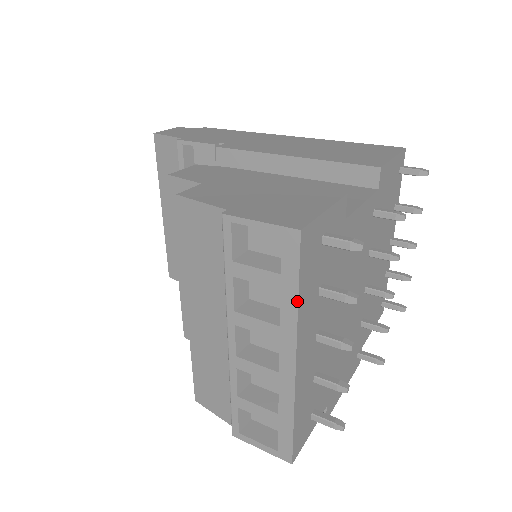
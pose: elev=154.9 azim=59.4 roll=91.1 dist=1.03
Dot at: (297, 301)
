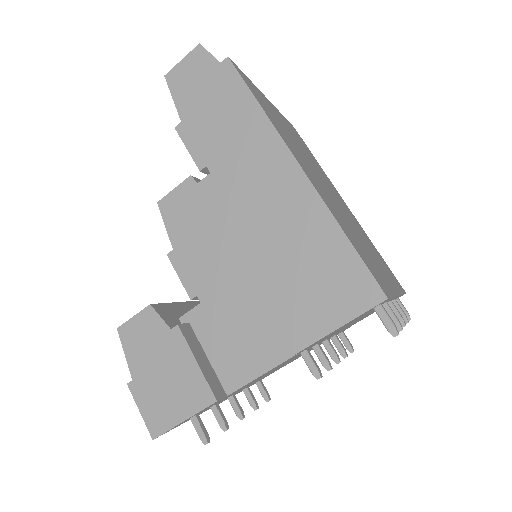
Dot at: occluded
